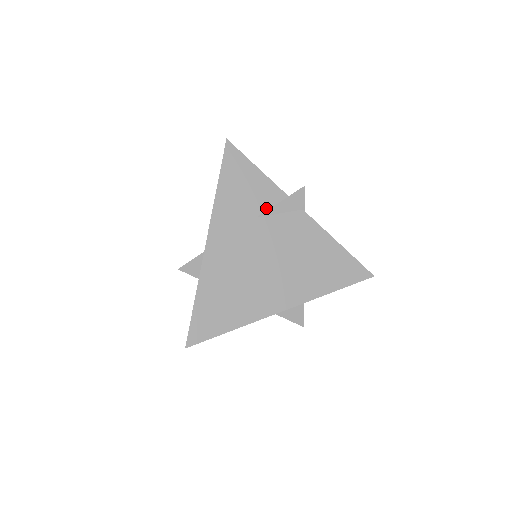
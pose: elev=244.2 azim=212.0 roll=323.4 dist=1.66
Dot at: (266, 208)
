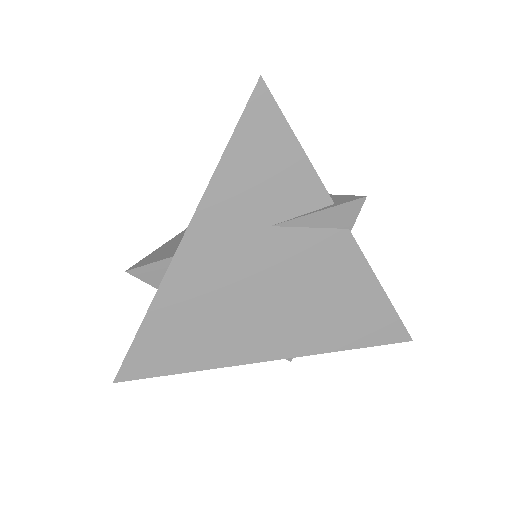
Dot at: (291, 214)
